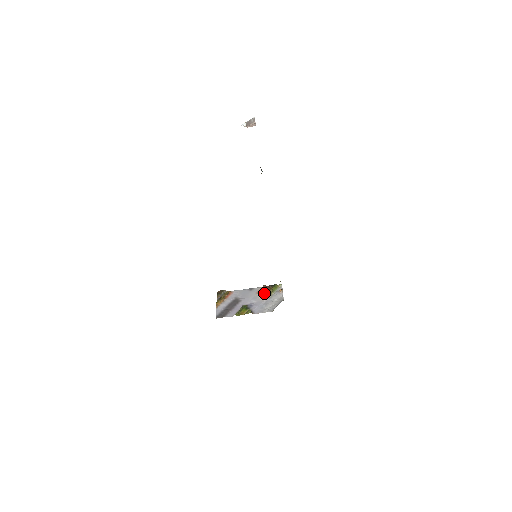
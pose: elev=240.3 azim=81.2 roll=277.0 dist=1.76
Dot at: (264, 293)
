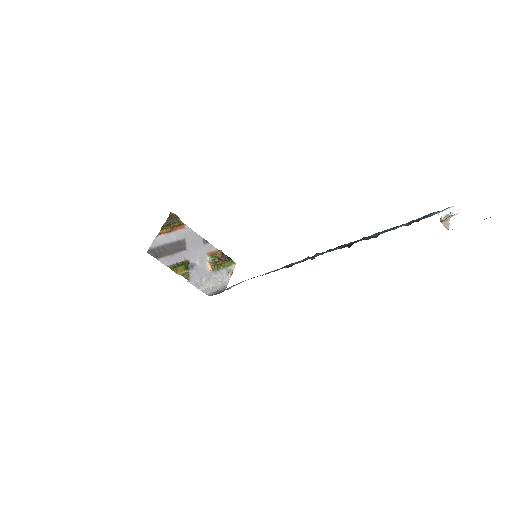
Dot at: (215, 261)
